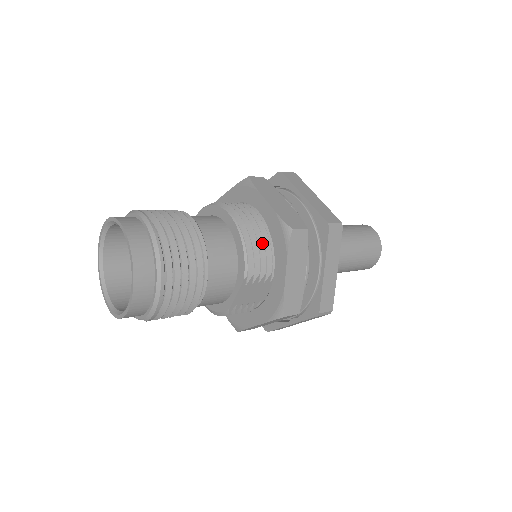
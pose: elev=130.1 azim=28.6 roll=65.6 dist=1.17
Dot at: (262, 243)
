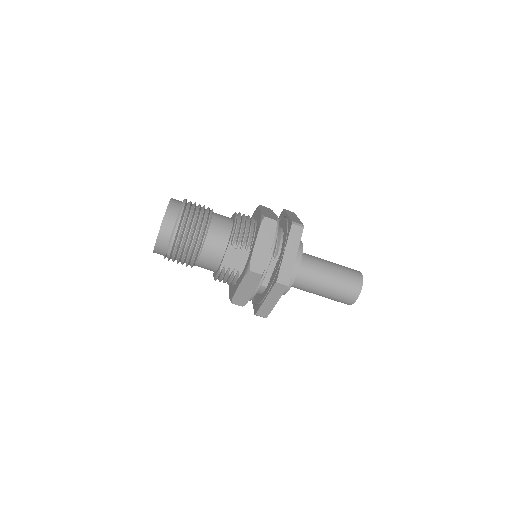
Dot at: (248, 227)
